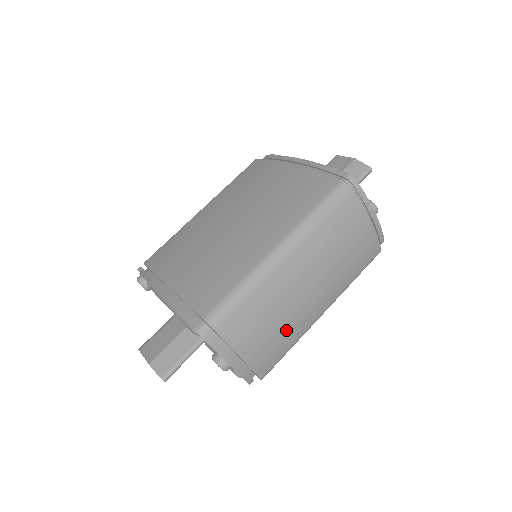
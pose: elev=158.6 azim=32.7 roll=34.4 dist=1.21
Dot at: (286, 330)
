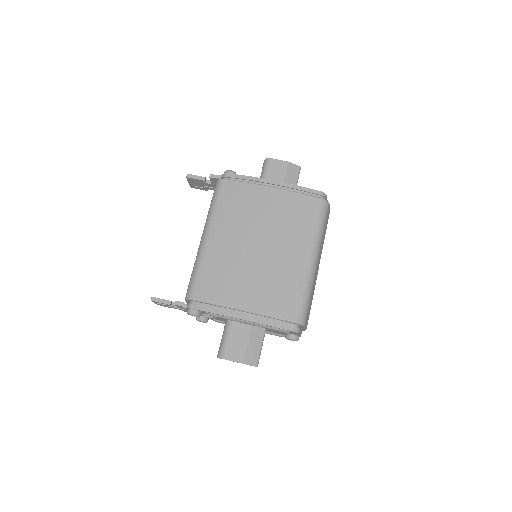
Dot at: occluded
